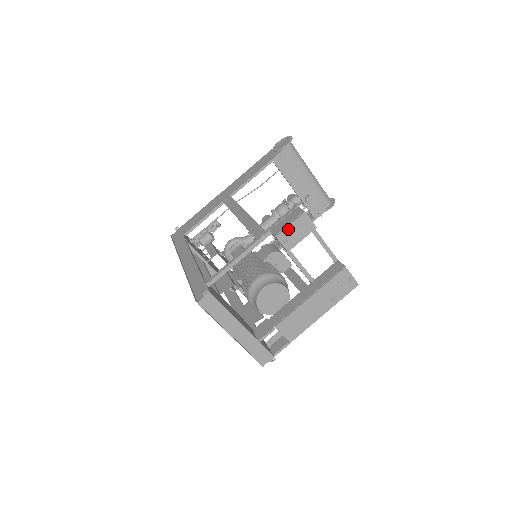
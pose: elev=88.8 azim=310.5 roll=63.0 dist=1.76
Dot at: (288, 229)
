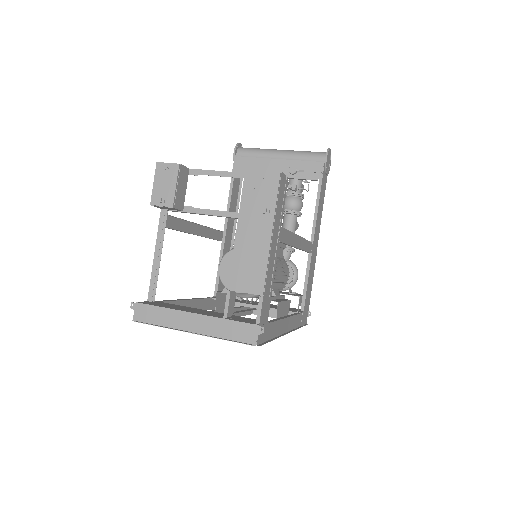
Dot at: (155, 189)
